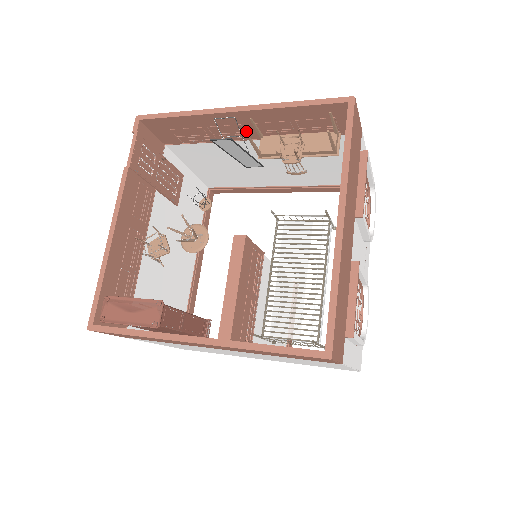
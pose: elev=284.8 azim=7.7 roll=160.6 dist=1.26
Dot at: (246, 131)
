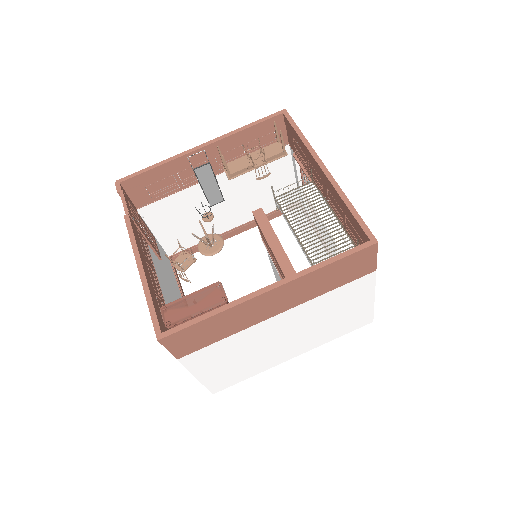
Dot at: occluded
